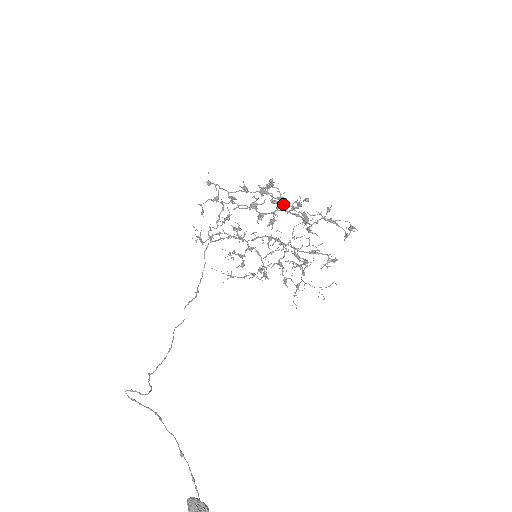
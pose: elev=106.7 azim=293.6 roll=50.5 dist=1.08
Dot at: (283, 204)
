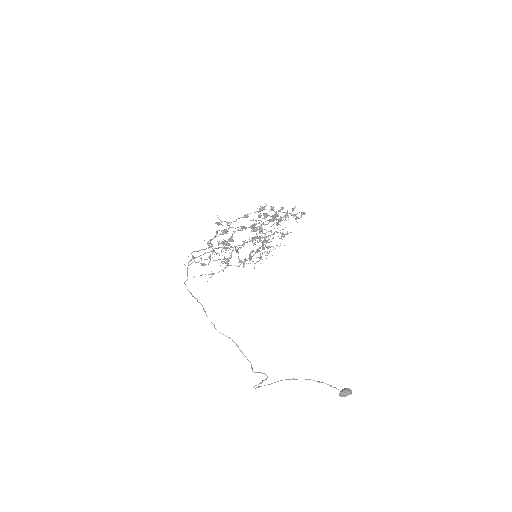
Dot at: occluded
